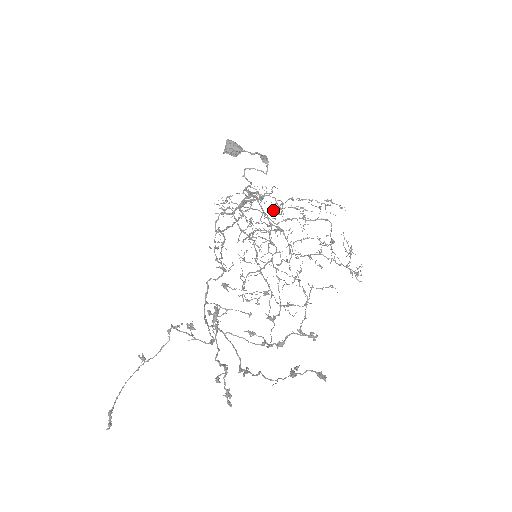
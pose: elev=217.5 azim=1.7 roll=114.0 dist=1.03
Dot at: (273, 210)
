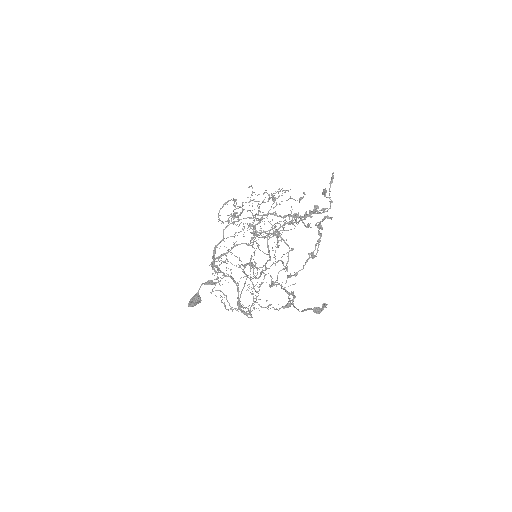
Dot at: (257, 296)
